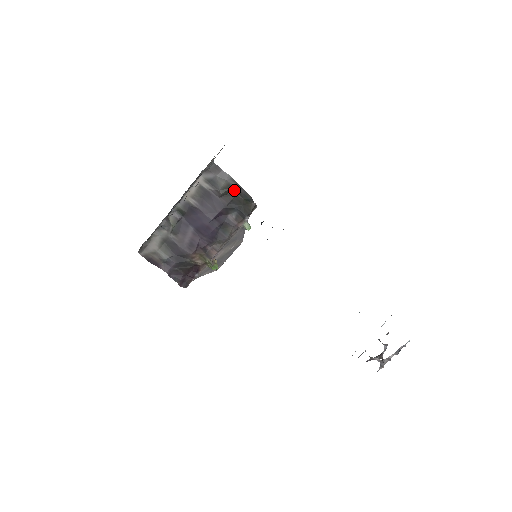
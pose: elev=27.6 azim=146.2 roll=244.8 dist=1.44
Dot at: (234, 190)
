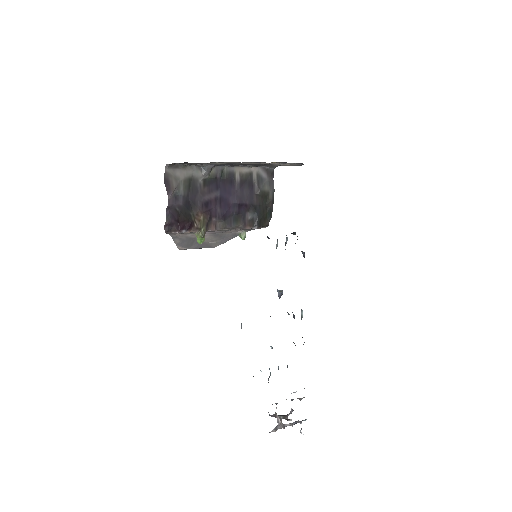
Dot at: (267, 200)
